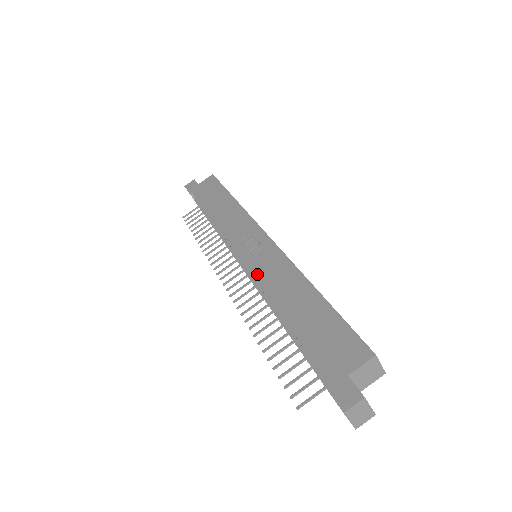
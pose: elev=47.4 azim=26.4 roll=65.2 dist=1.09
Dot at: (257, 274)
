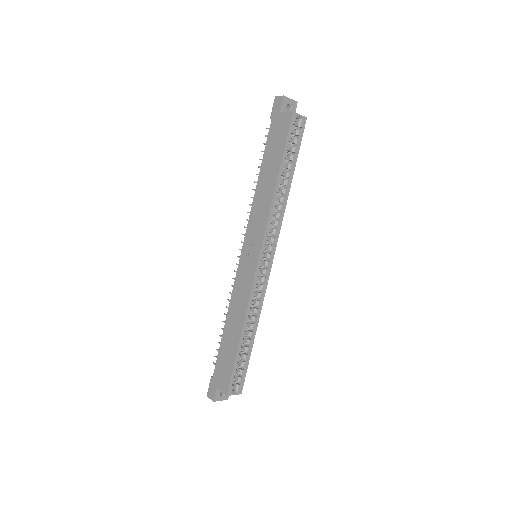
Dot at: (236, 284)
